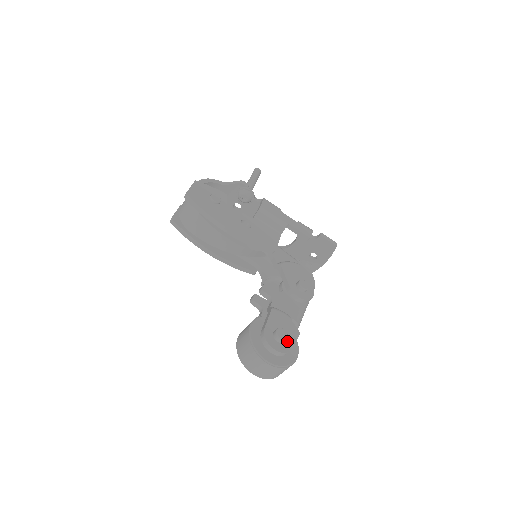
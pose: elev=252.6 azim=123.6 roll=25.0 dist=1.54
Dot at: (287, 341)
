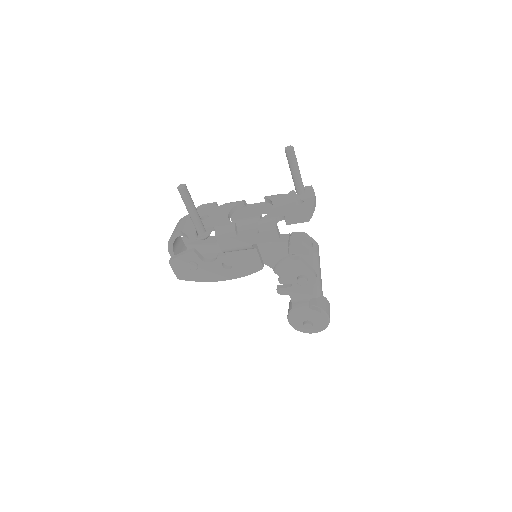
Dot at: (315, 323)
